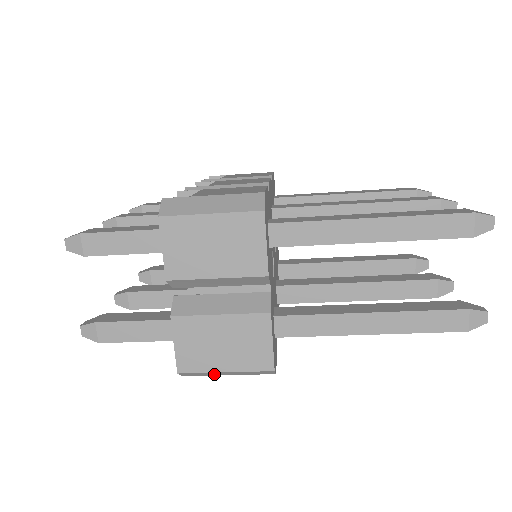
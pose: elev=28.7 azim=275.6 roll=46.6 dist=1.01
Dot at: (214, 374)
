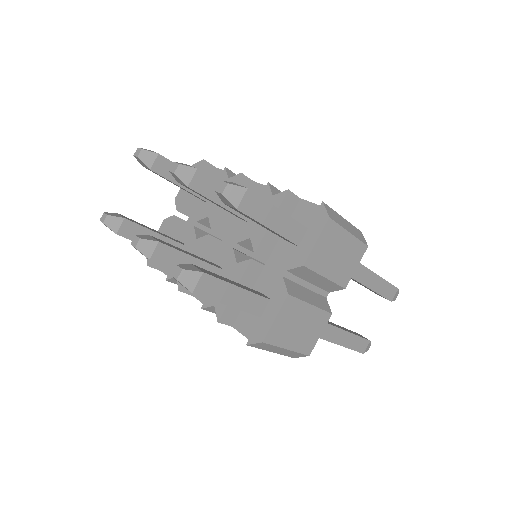
Dot at: (271, 349)
